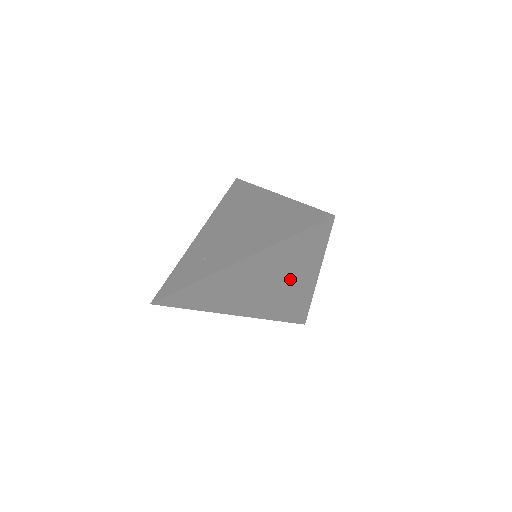
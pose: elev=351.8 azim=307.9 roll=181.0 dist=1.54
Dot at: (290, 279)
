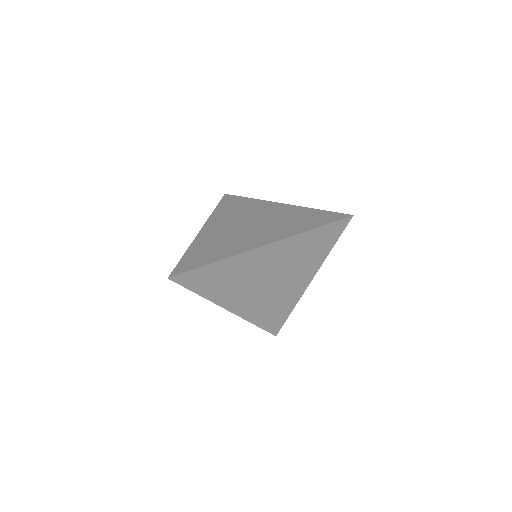
Dot at: (292, 277)
